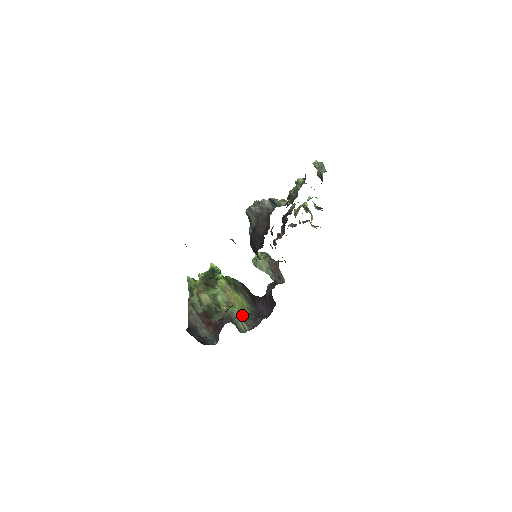
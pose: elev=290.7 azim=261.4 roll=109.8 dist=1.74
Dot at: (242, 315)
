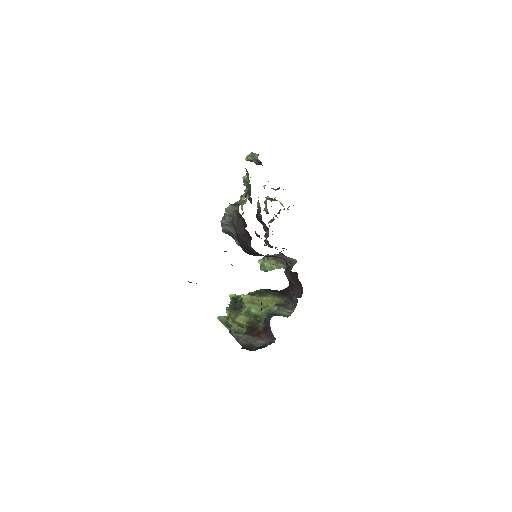
Dot at: (279, 306)
